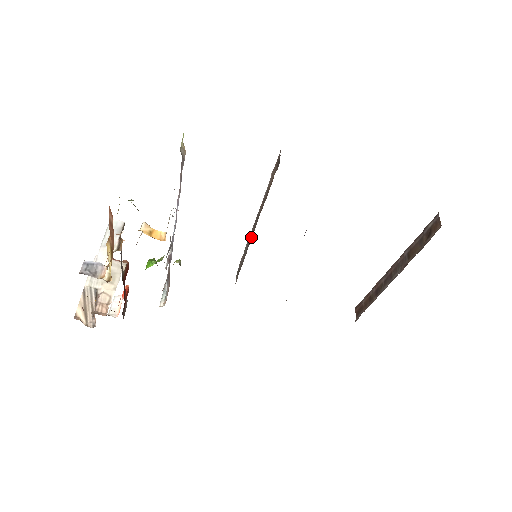
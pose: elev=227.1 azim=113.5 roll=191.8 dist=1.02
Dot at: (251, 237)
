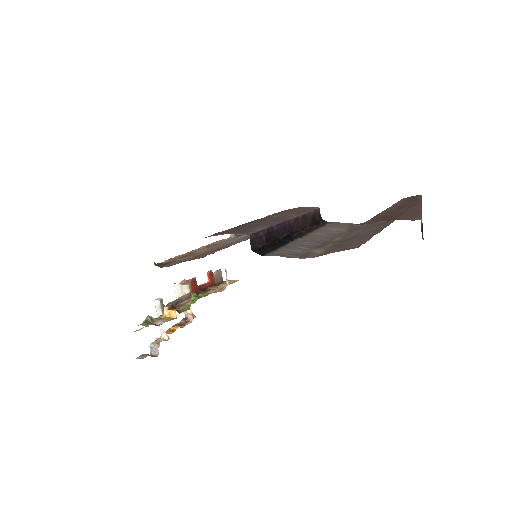
Dot at: occluded
